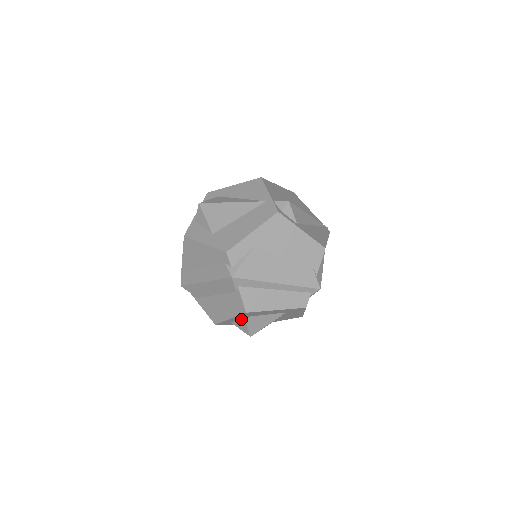
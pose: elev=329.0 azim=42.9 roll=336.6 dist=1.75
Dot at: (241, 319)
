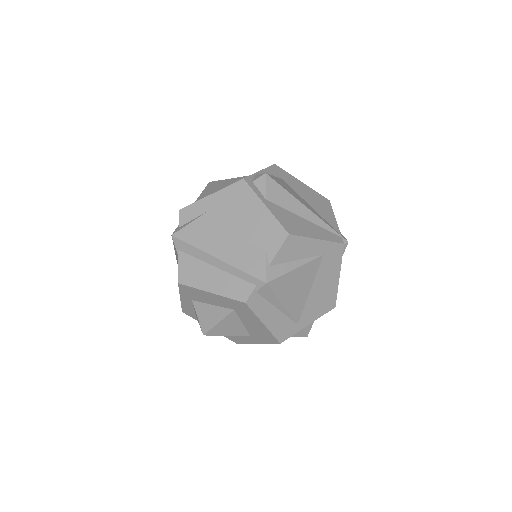
Dot at: (193, 305)
